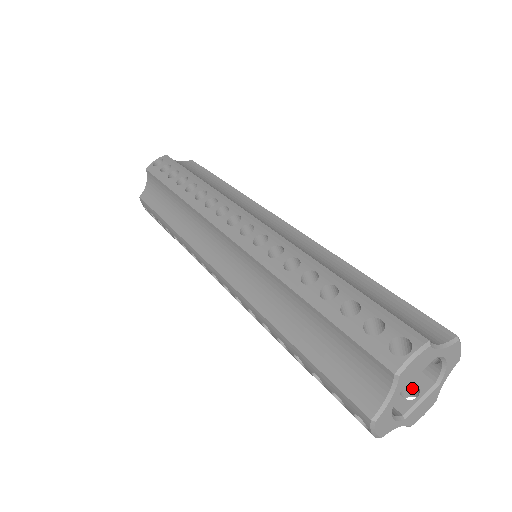
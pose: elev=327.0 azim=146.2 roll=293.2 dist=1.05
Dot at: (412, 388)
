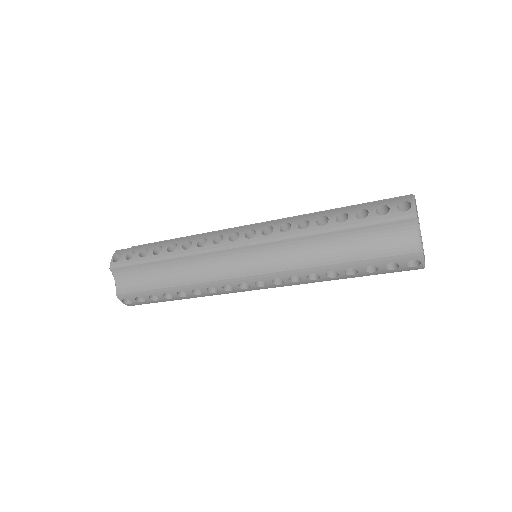
Dot at: occluded
